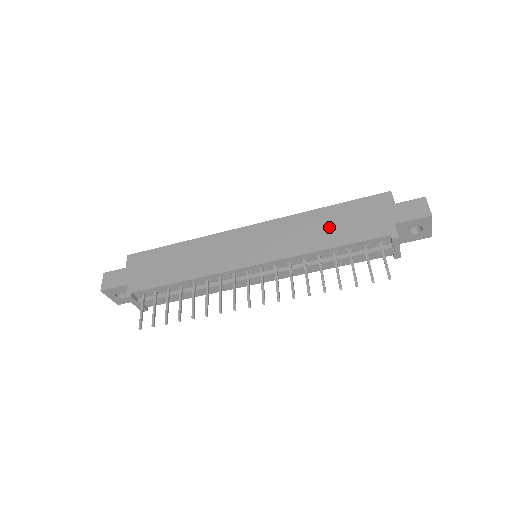
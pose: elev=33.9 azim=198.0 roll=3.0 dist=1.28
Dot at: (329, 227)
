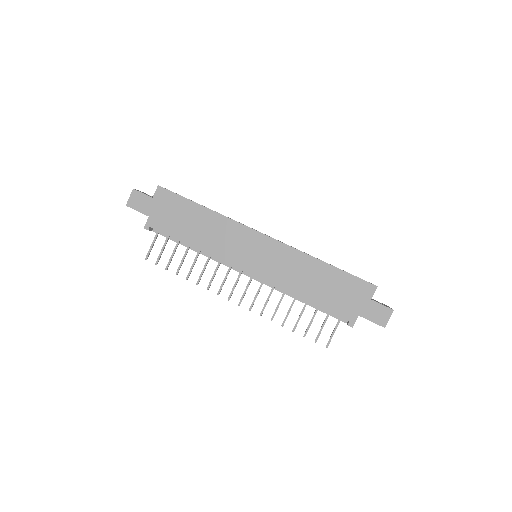
Dot at: (316, 283)
